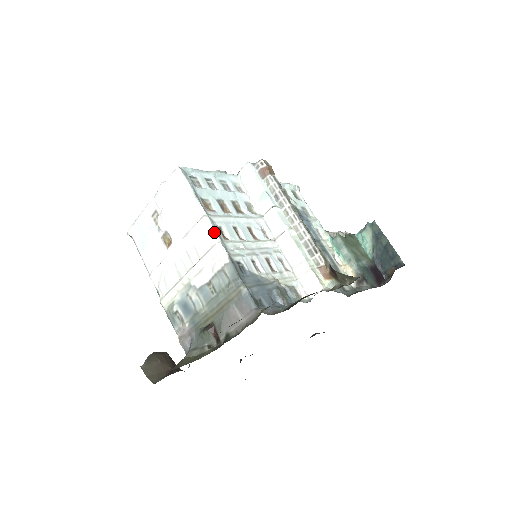
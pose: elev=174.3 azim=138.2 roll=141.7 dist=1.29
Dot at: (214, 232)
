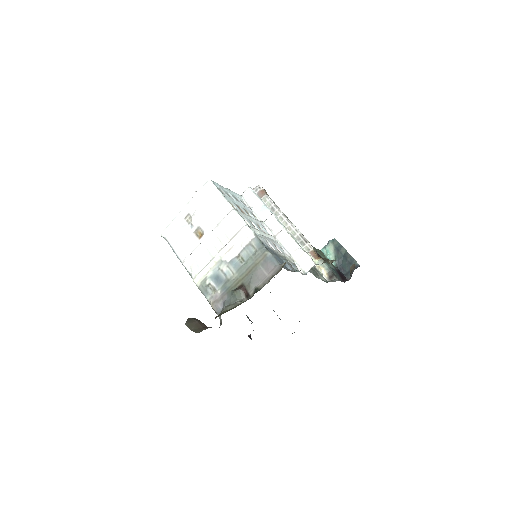
Dot at: (241, 219)
